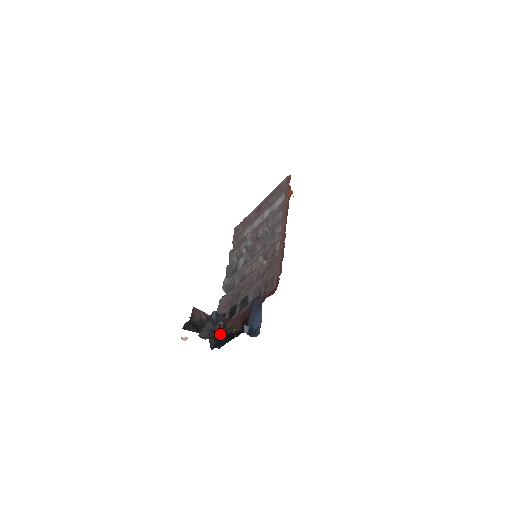
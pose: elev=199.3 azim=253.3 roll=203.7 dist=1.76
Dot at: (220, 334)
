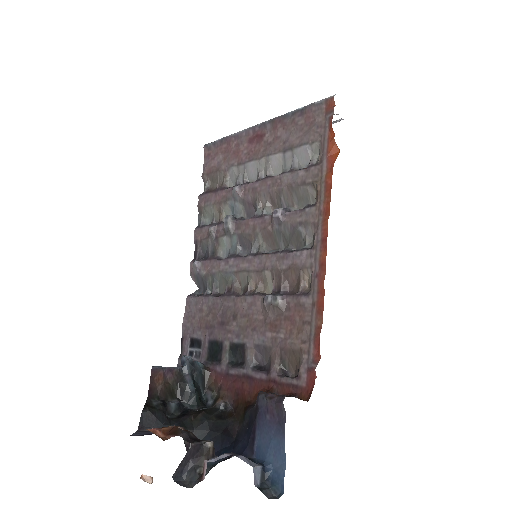
Dot at: (201, 423)
